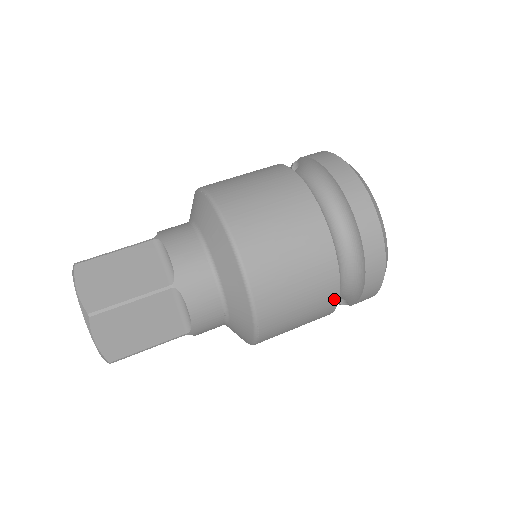
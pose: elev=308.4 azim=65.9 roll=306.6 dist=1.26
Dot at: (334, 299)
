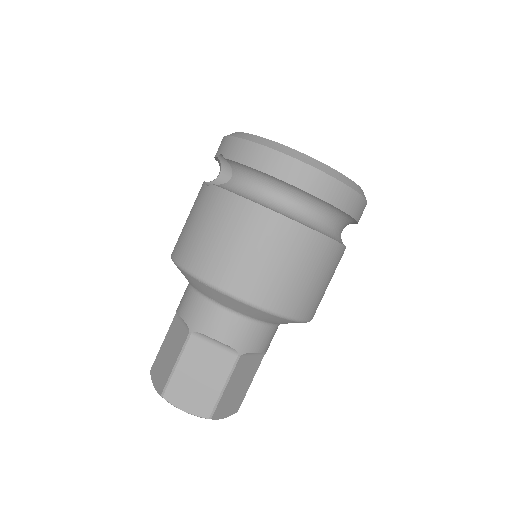
Dot at: occluded
